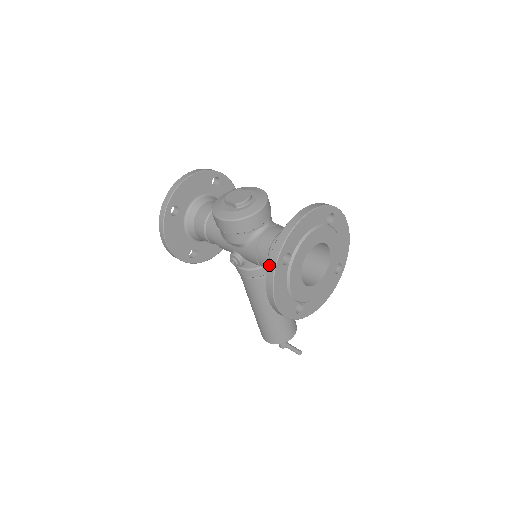
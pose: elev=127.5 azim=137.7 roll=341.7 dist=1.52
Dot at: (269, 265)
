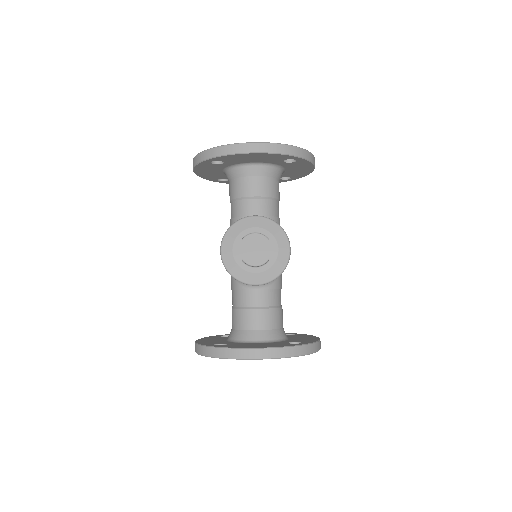
Dot at: (203, 348)
